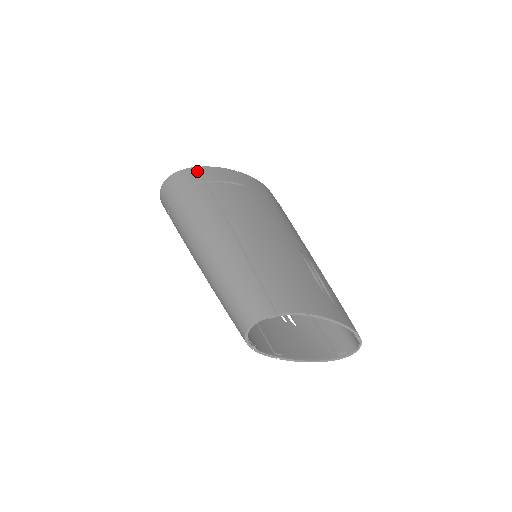
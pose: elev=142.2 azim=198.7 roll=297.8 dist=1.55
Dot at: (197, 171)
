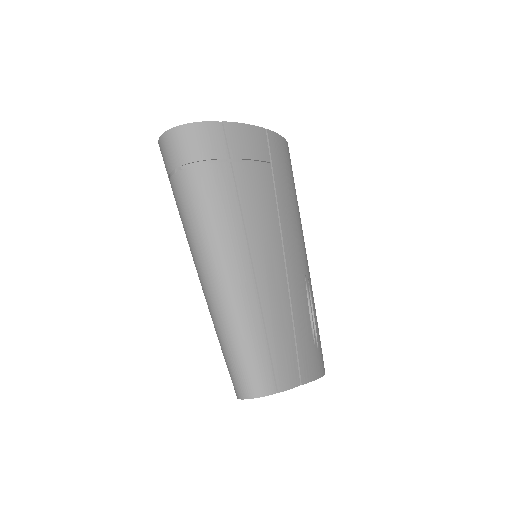
Dot at: (221, 130)
